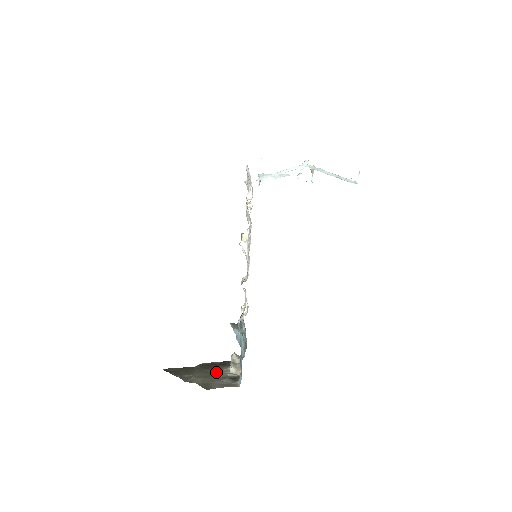
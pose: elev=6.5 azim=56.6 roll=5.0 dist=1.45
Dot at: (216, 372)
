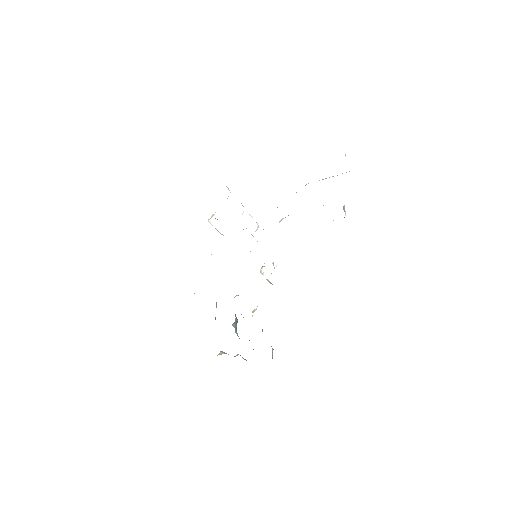
Dot at: occluded
